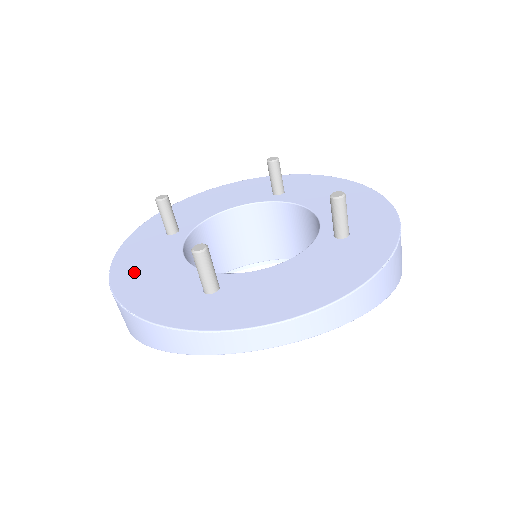
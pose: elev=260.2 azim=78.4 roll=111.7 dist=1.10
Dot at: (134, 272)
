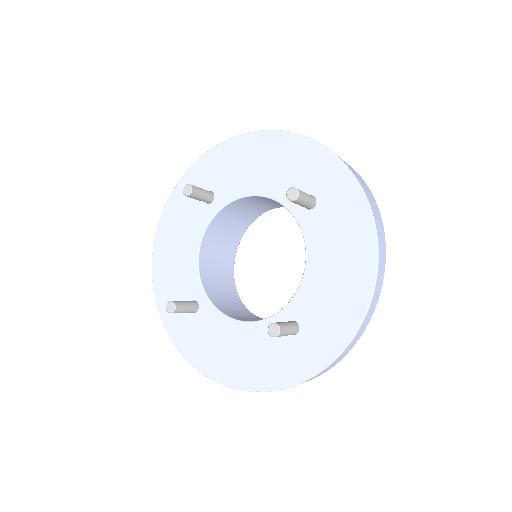
Dot at: (225, 363)
